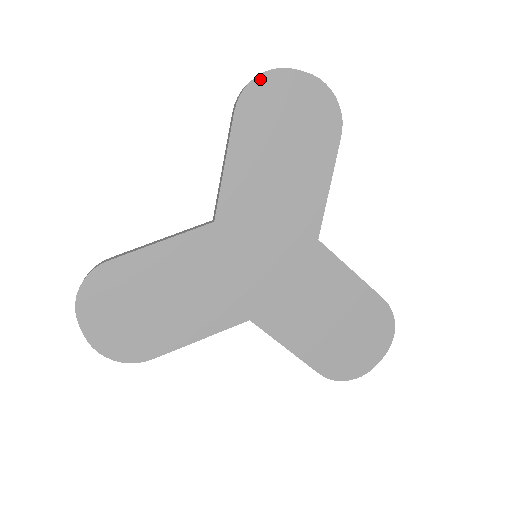
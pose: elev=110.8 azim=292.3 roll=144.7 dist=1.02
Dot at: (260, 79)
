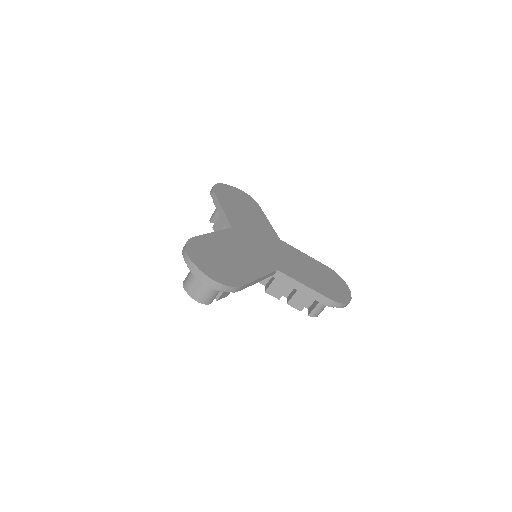
Dot at: (217, 185)
